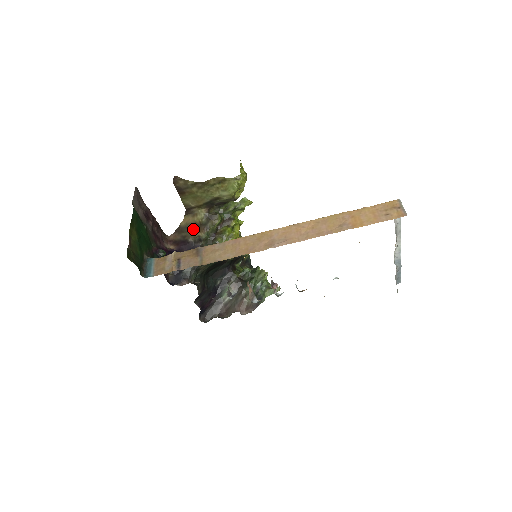
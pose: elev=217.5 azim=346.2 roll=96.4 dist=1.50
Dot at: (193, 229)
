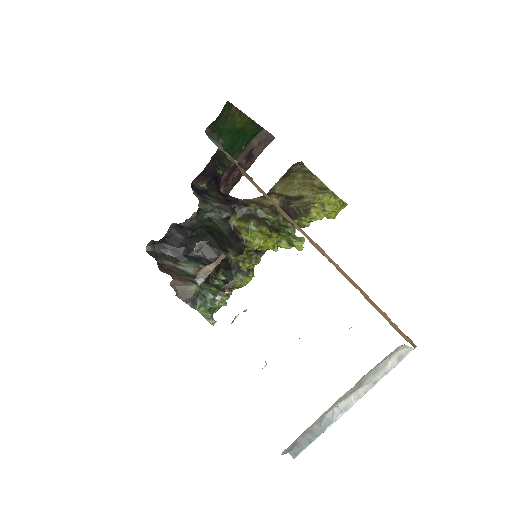
Dot at: (252, 201)
